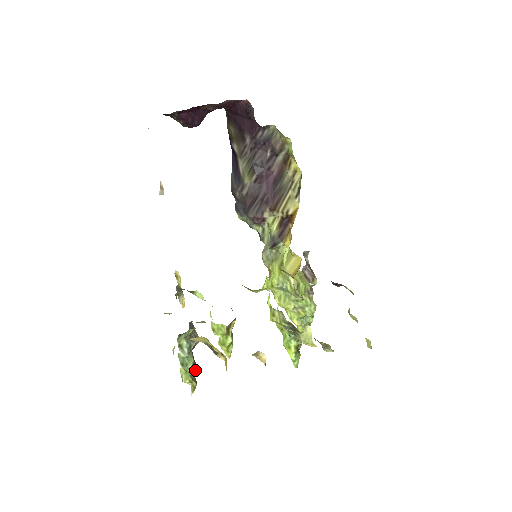
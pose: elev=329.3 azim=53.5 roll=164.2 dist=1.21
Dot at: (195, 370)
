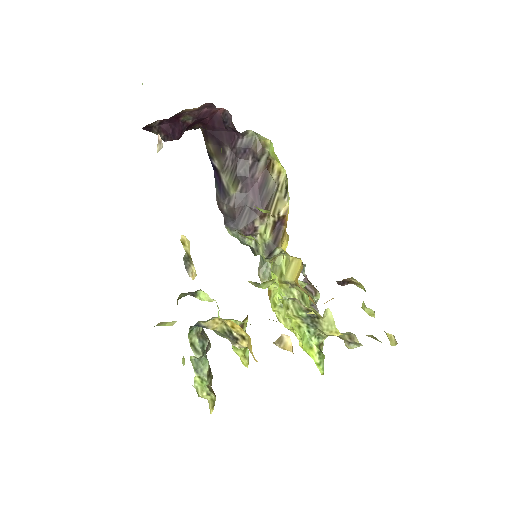
Dot at: (211, 380)
